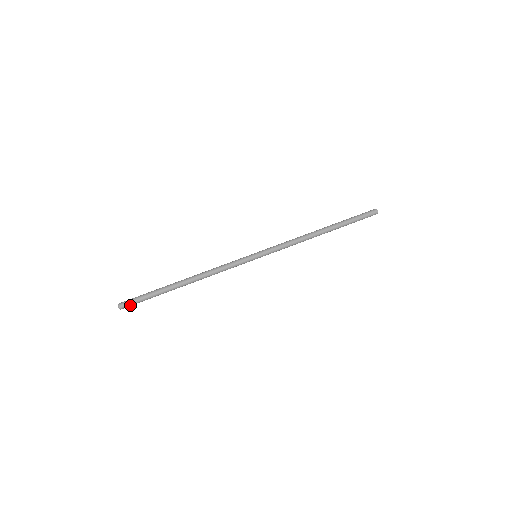
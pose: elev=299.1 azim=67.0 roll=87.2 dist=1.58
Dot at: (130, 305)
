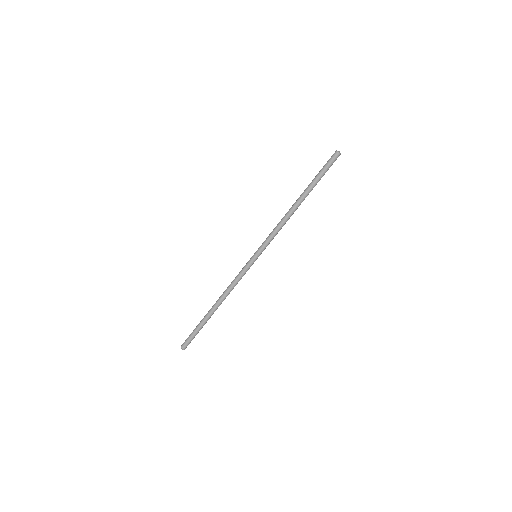
Dot at: (189, 342)
